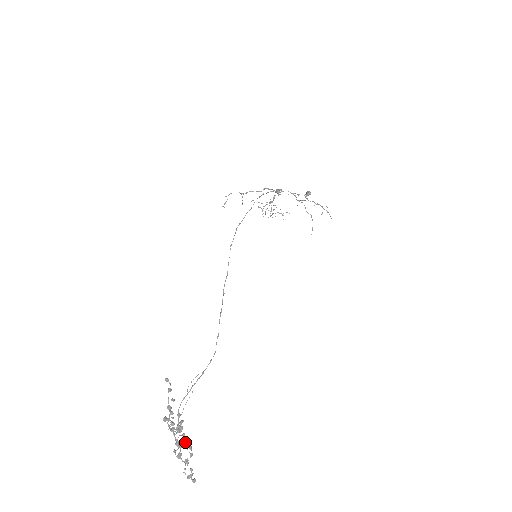
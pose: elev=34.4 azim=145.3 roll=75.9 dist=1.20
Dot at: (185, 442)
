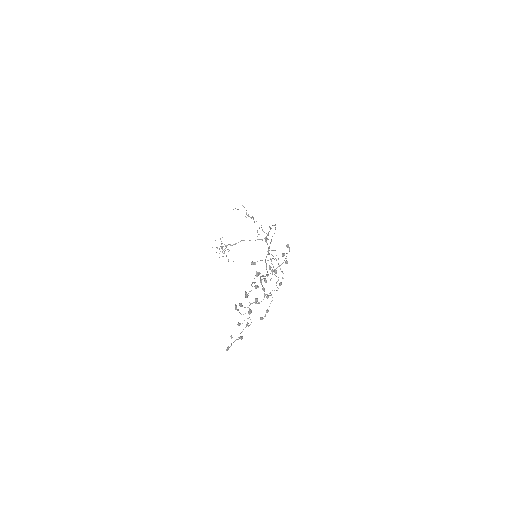
Dot at: occluded
